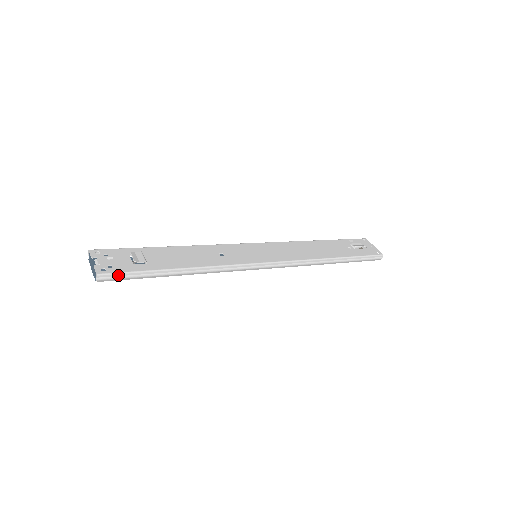
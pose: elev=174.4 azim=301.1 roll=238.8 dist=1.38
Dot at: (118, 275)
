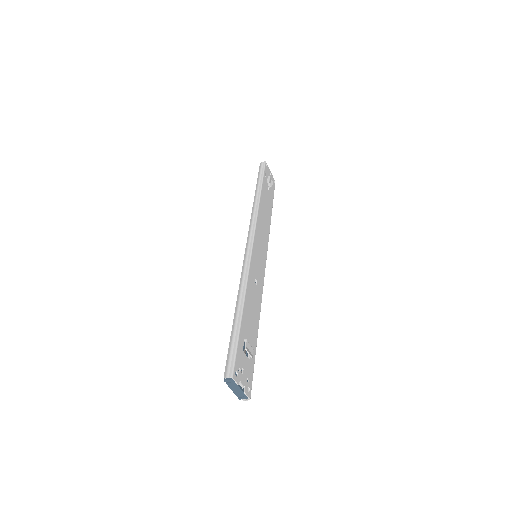
Dot at: (250, 382)
